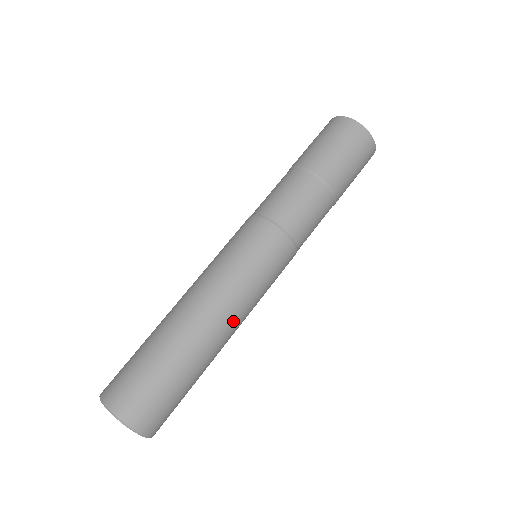
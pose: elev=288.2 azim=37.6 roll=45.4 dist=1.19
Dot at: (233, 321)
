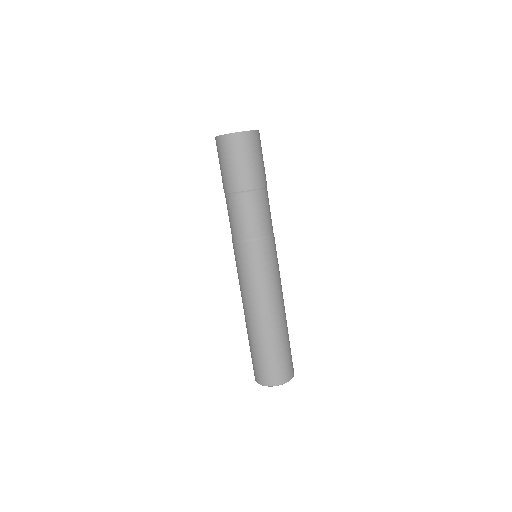
Dot at: (282, 300)
